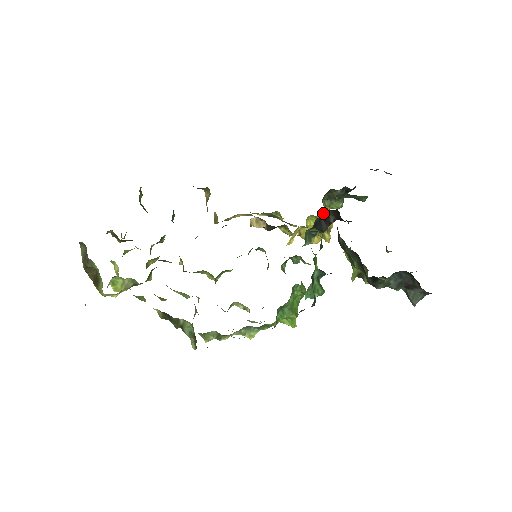
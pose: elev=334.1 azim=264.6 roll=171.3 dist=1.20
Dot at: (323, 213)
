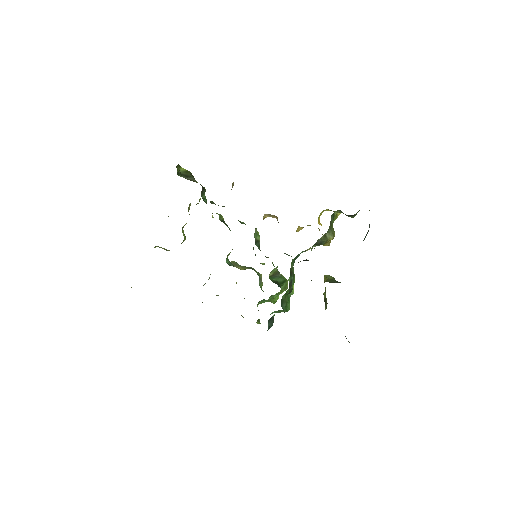
Dot at: (322, 236)
